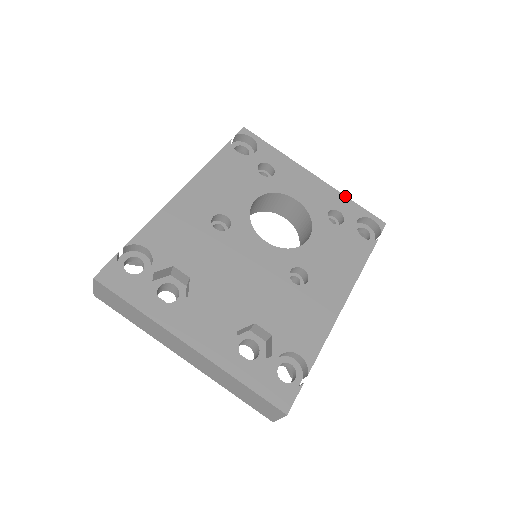
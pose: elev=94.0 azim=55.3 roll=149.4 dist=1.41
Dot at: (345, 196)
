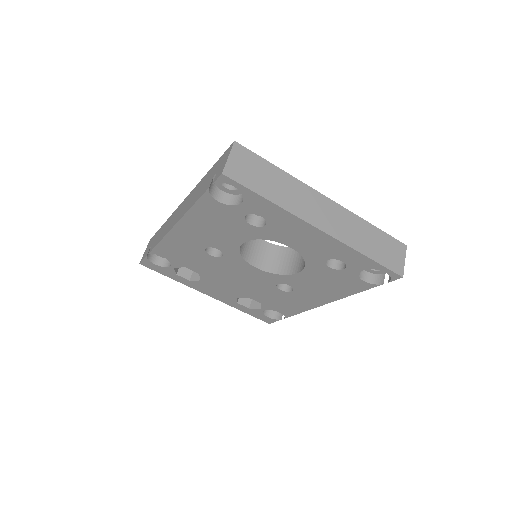
Dot at: (357, 252)
